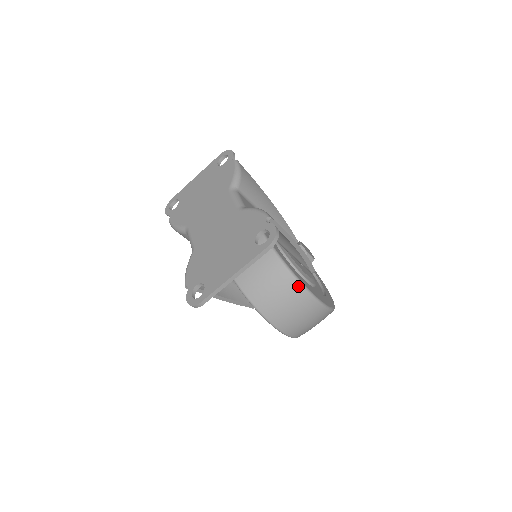
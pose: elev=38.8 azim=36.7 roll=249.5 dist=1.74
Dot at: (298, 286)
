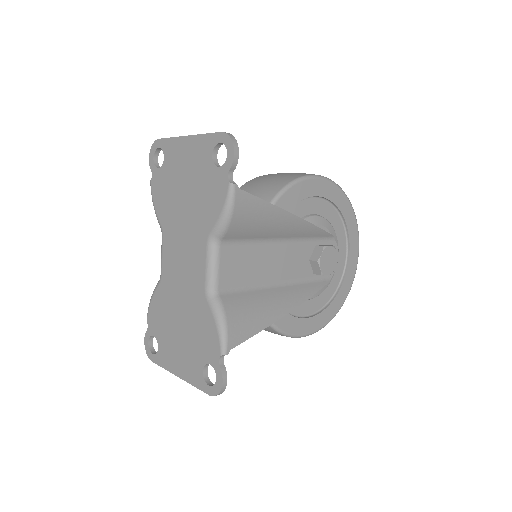
Dot at: (280, 334)
